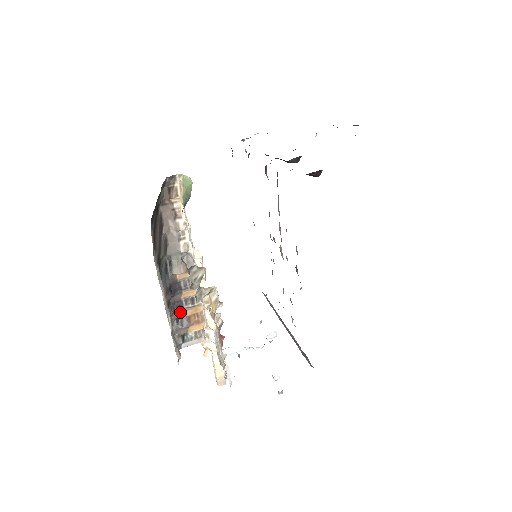
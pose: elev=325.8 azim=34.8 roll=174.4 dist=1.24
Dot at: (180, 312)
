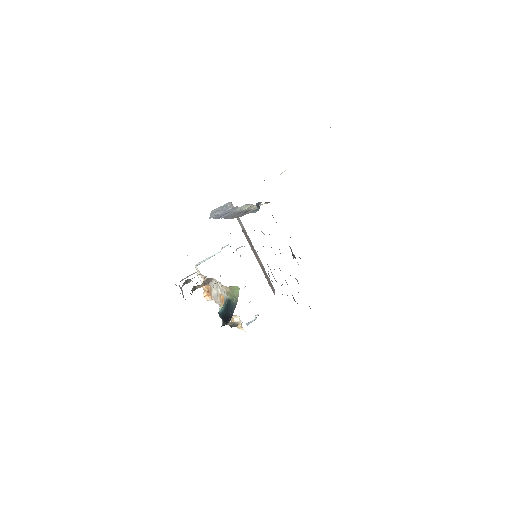
Dot at: occluded
